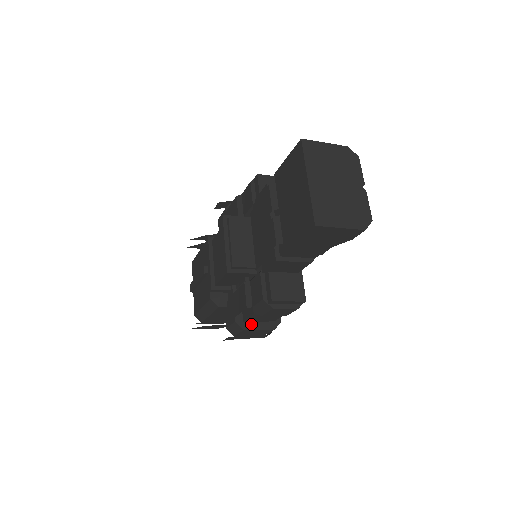
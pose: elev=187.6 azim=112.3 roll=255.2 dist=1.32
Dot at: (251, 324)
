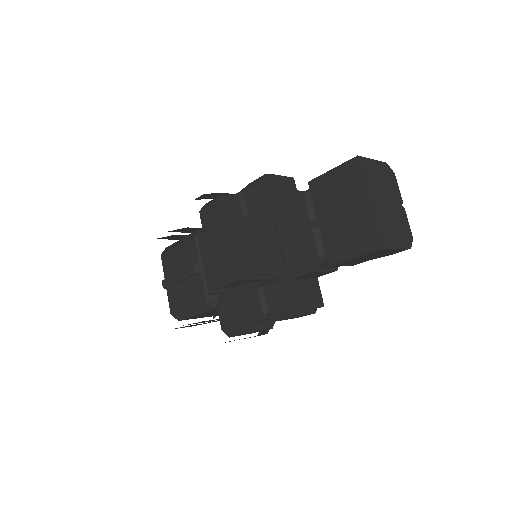
Dot at: (253, 326)
